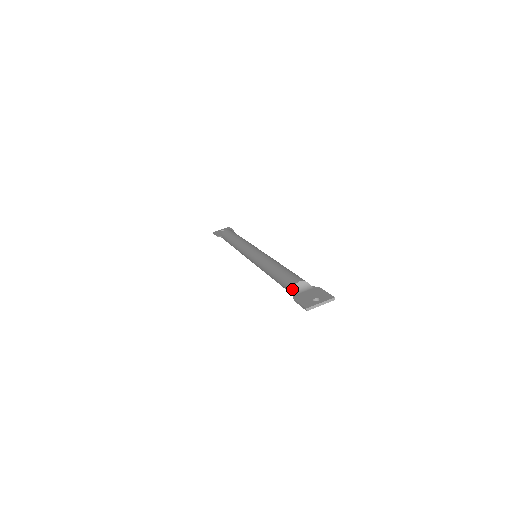
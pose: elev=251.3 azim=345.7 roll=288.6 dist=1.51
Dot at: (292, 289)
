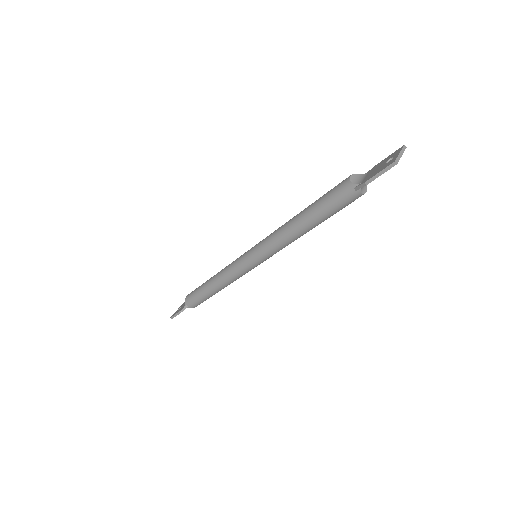
Dot at: (350, 187)
